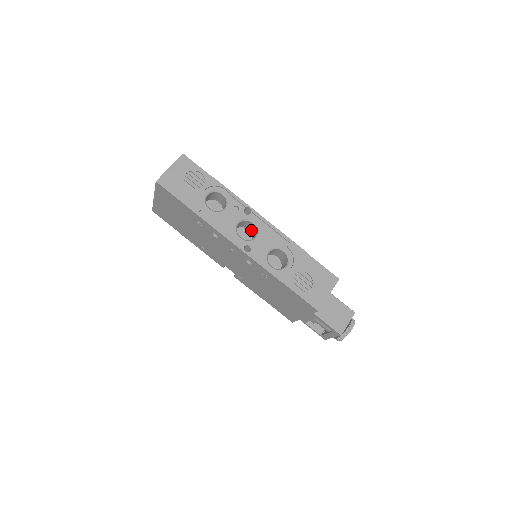
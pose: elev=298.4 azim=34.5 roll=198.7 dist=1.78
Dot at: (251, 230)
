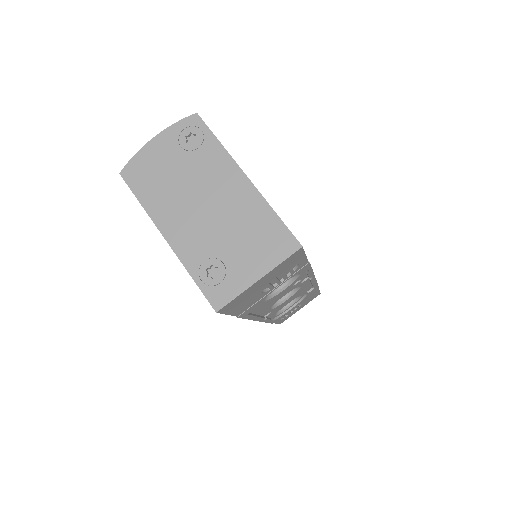
Dot at: occluded
